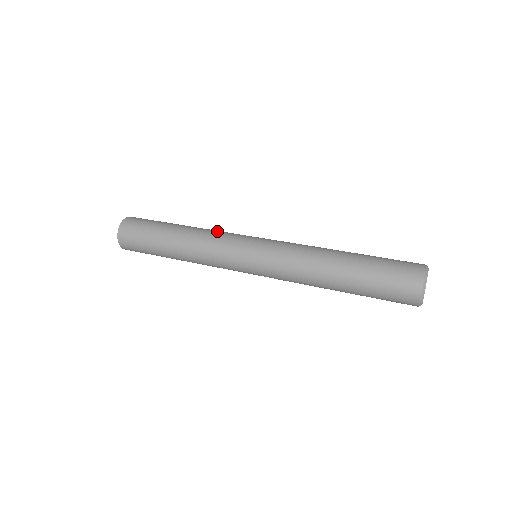
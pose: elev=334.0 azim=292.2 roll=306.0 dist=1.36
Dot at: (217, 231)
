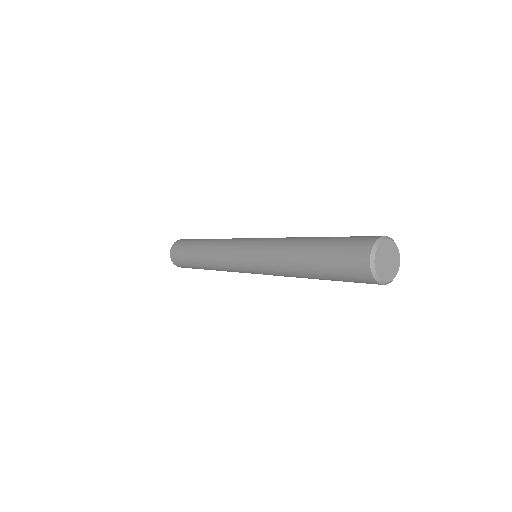
Dot at: occluded
